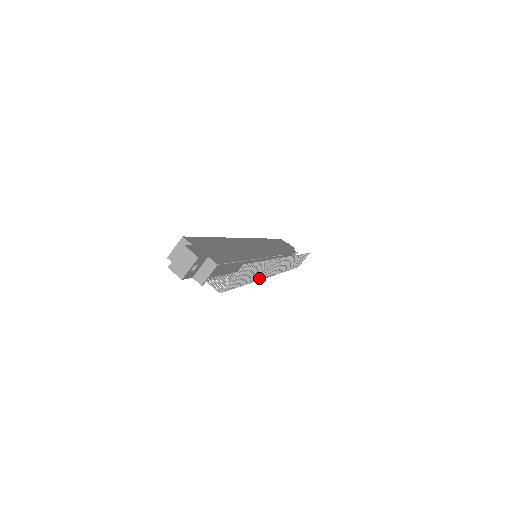
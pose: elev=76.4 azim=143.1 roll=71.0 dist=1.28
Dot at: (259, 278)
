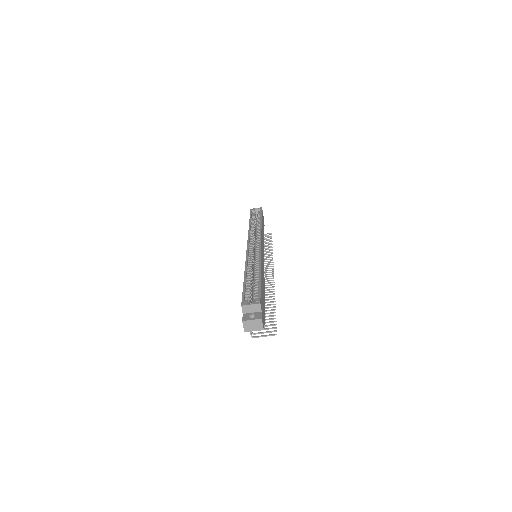
Dot at: occluded
